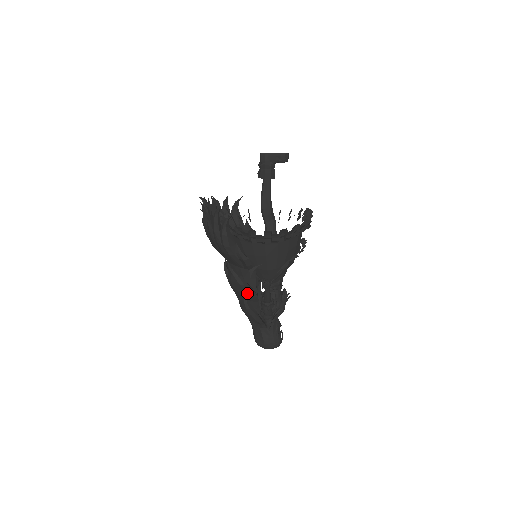
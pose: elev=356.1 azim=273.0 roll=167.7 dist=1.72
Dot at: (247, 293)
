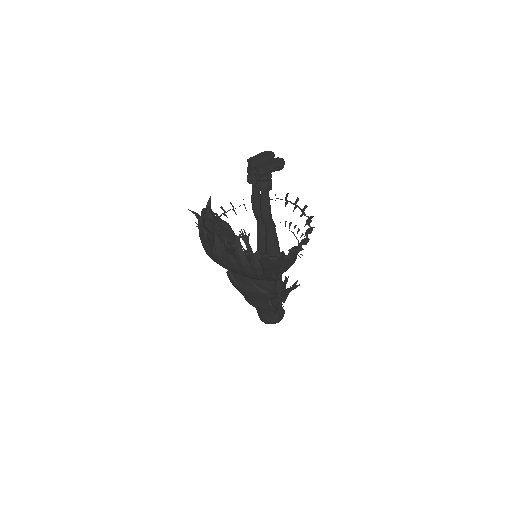
Dot at: (268, 297)
